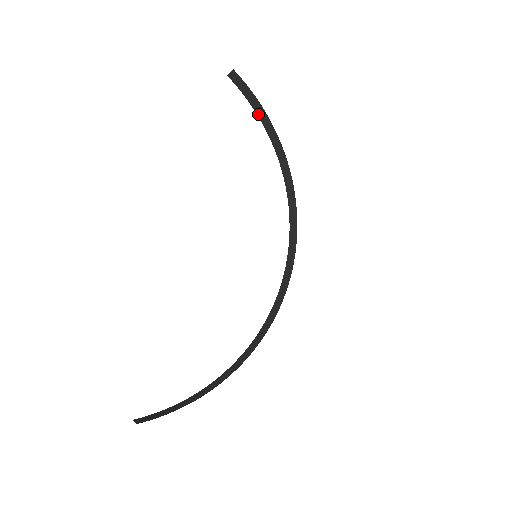
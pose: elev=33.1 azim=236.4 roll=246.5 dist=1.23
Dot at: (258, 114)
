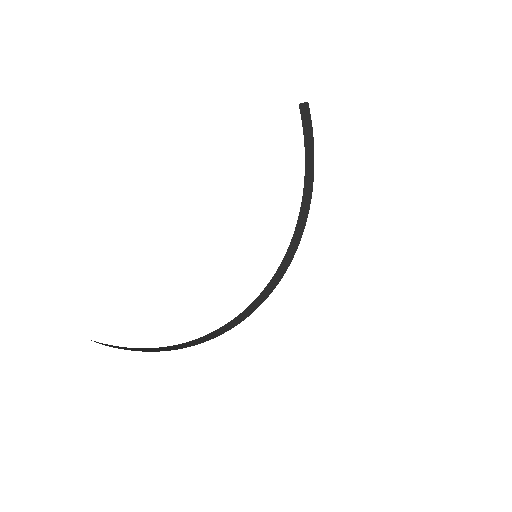
Dot at: (306, 147)
